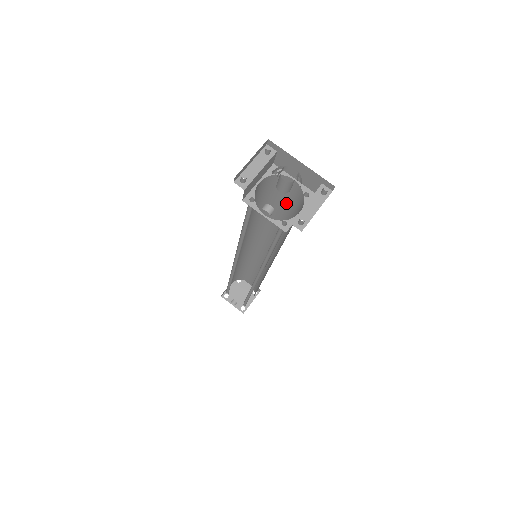
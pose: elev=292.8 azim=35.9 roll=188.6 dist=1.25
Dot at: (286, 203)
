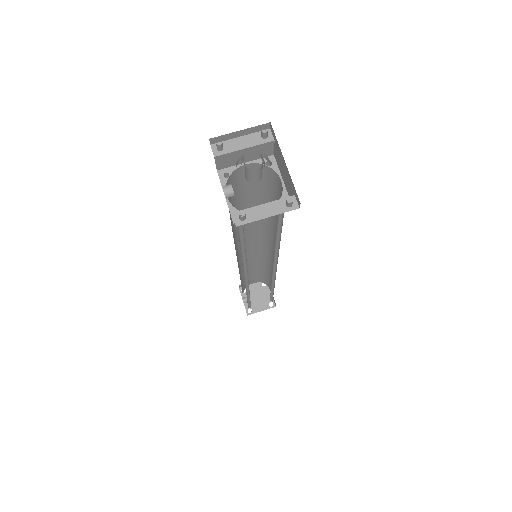
Dot at: occluded
